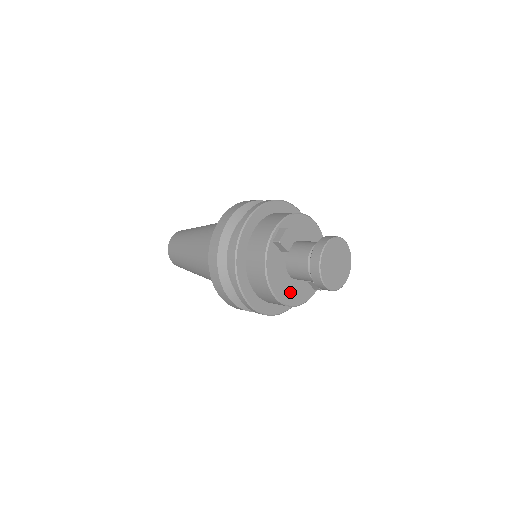
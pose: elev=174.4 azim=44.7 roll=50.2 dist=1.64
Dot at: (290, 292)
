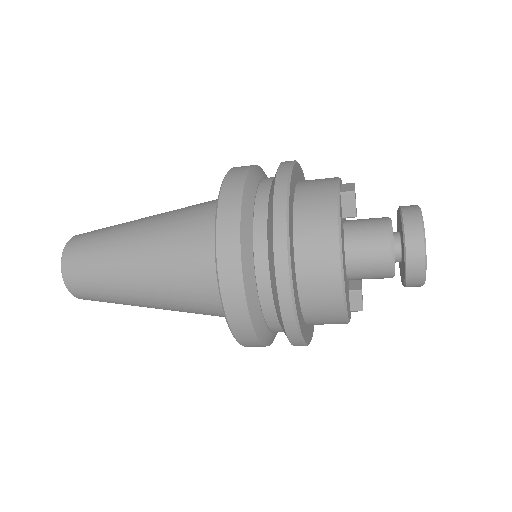
Dot at: (346, 289)
